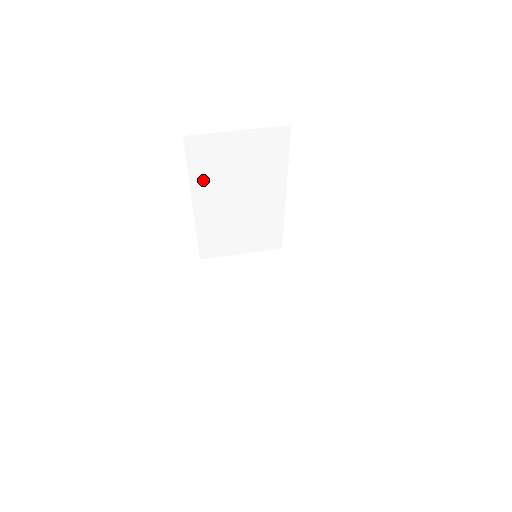
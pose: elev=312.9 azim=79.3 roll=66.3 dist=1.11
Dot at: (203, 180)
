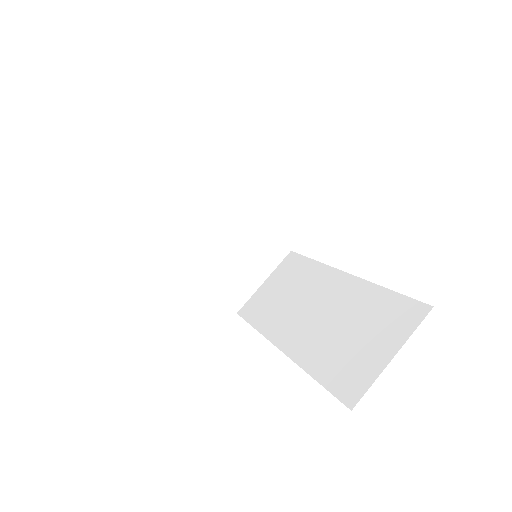
Dot at: occluded
